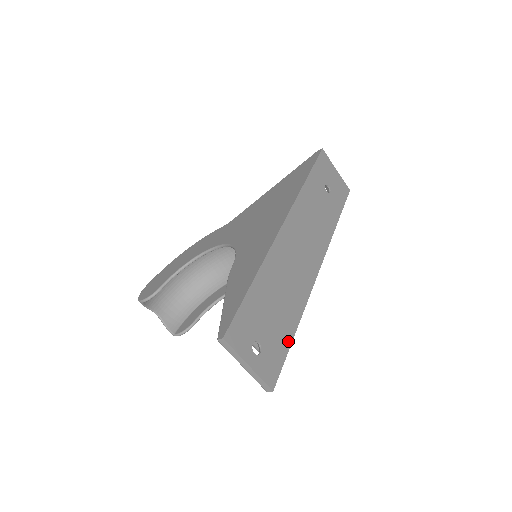
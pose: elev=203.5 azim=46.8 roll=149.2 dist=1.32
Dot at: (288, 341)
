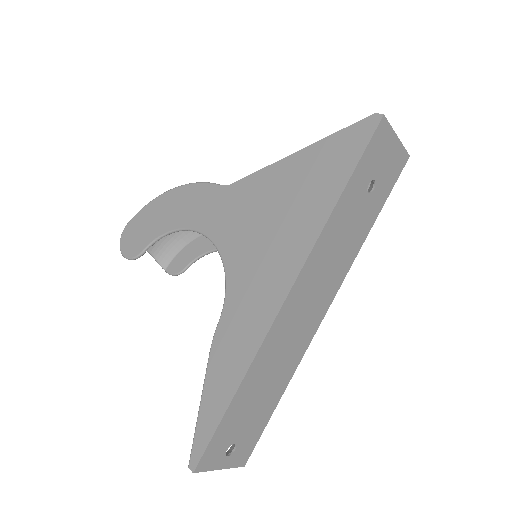
Dot at: (268, 416)
